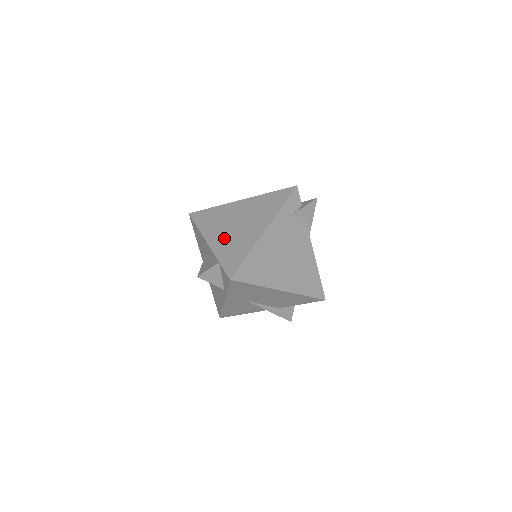
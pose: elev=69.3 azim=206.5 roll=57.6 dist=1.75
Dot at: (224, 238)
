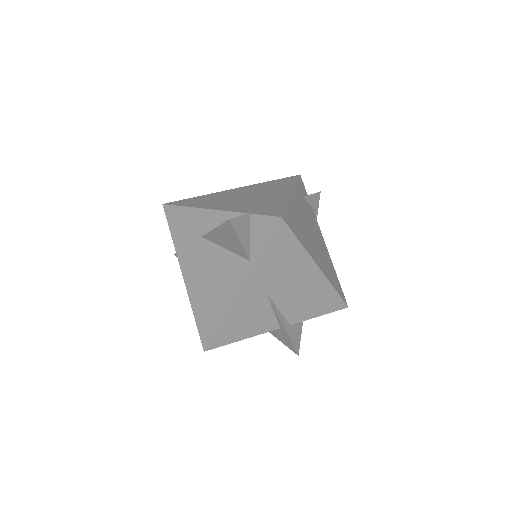
Dot at: (238, 203)
